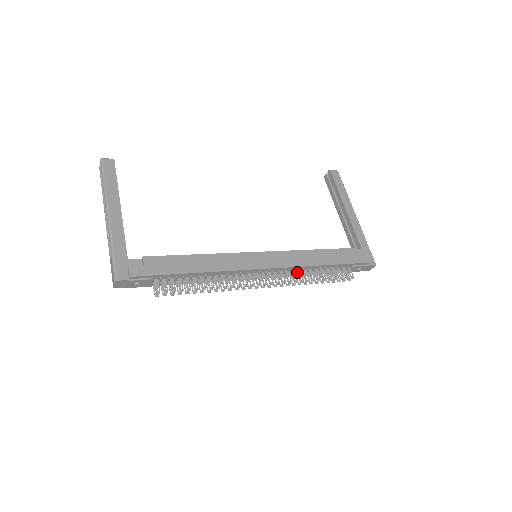
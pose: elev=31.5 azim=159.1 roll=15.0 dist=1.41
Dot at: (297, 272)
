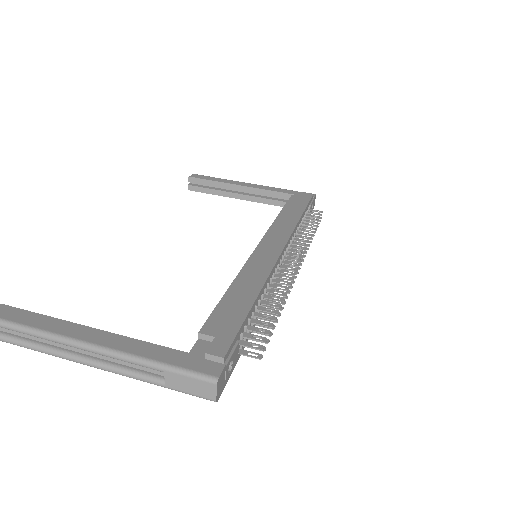
Dot at: occluded
